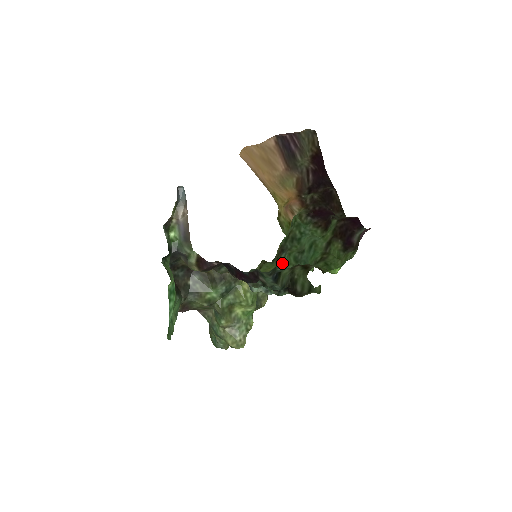
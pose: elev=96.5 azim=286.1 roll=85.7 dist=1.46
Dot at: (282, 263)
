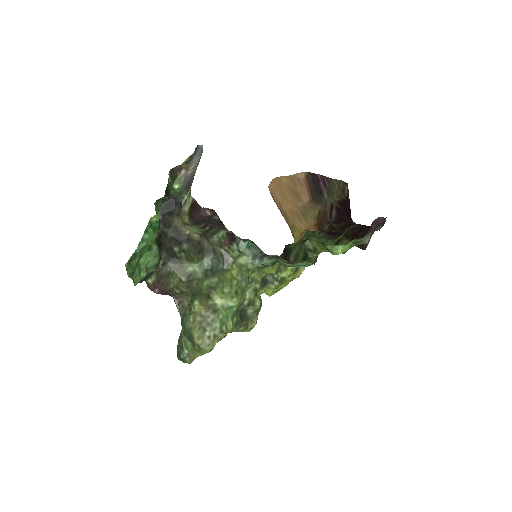
Dot at: occluded
